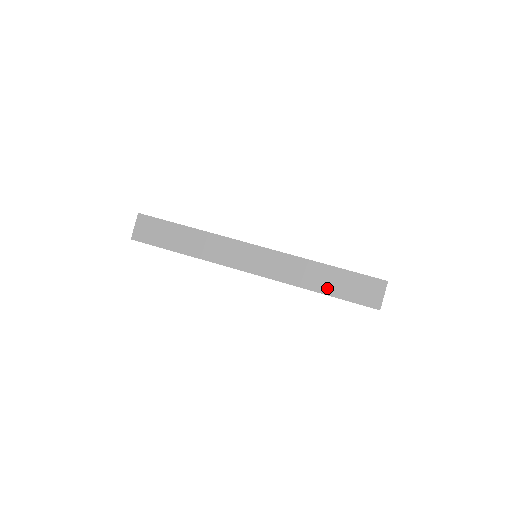
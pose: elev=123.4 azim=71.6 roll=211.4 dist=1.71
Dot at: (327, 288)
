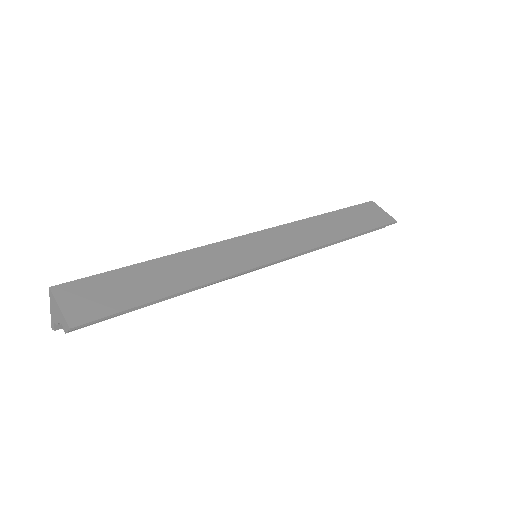
Dot at: (349, 229)
